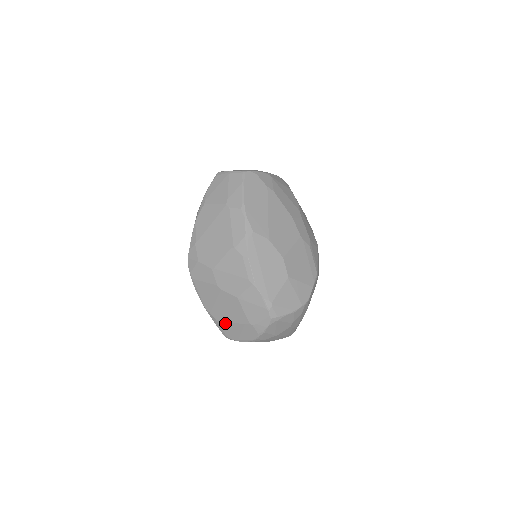
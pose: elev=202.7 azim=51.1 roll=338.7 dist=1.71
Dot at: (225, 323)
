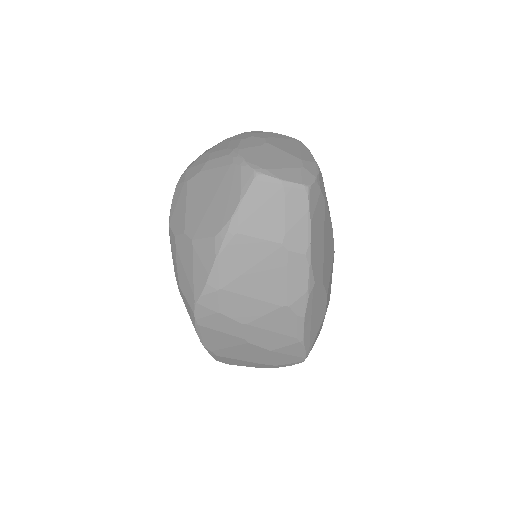
Dot at: (230, 359)
